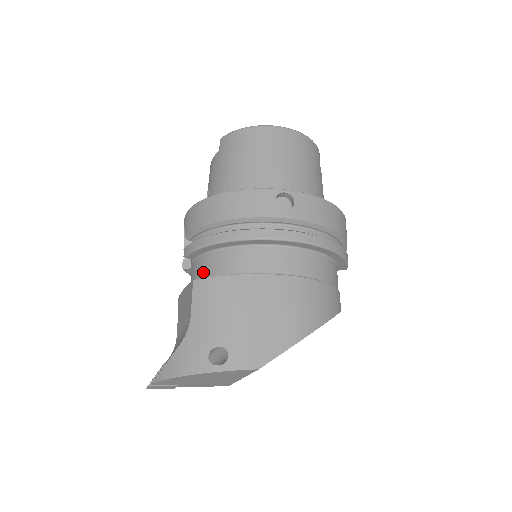
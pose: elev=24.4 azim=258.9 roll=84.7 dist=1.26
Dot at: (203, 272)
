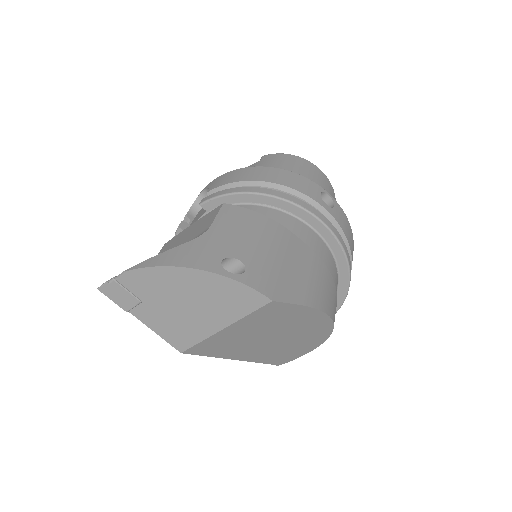
Dot at: occluded
